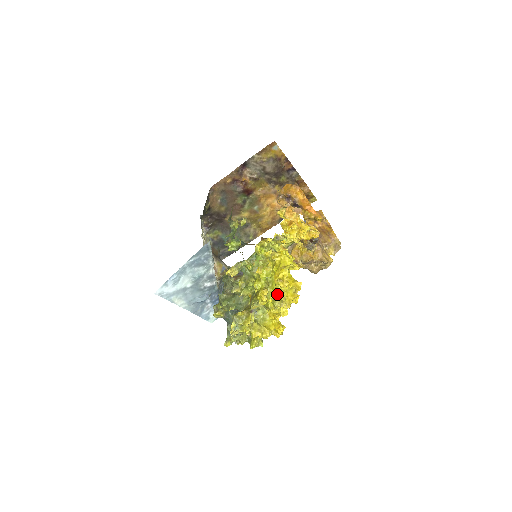
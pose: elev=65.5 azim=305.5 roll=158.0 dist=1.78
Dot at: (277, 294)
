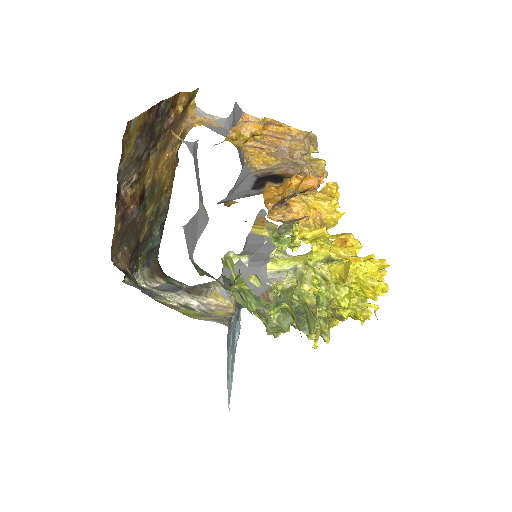
Dot at: occluded
